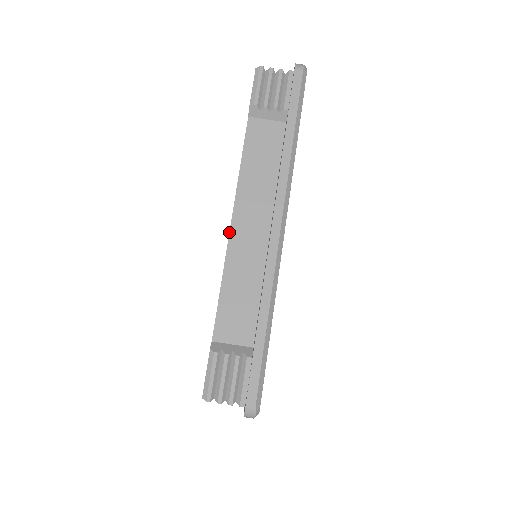
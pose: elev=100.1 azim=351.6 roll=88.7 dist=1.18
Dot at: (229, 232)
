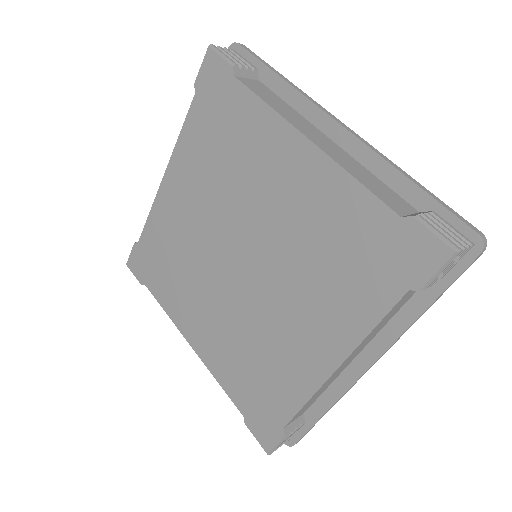
Dot at: (333, 374)
